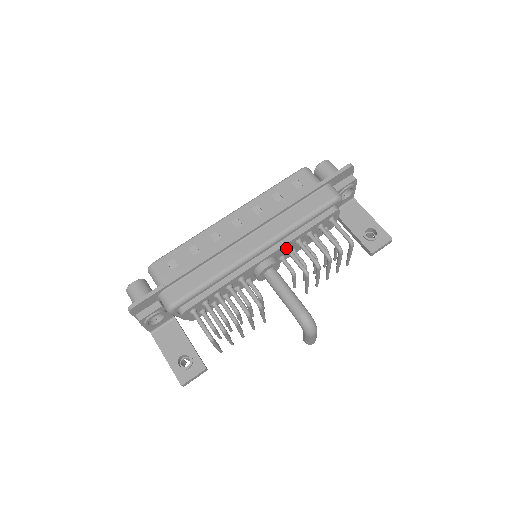
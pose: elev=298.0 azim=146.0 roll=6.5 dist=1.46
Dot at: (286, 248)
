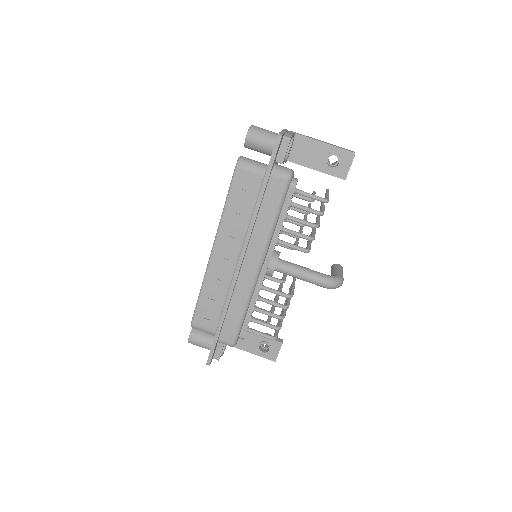
Dot at: (277, 243)
